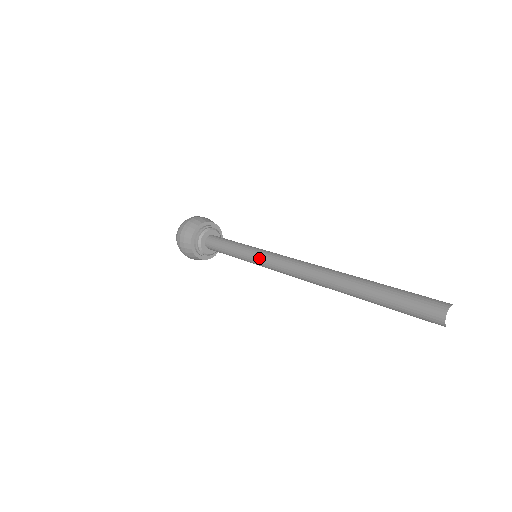
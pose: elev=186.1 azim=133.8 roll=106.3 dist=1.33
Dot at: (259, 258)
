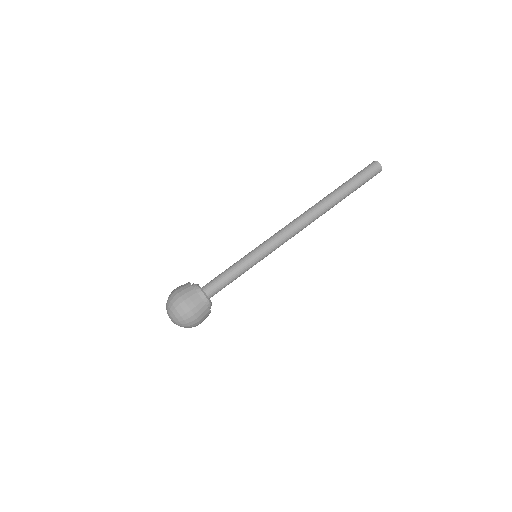
Dot at: (266, 248)
